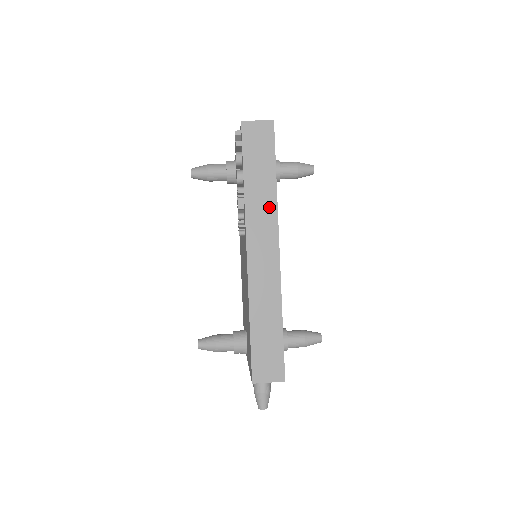
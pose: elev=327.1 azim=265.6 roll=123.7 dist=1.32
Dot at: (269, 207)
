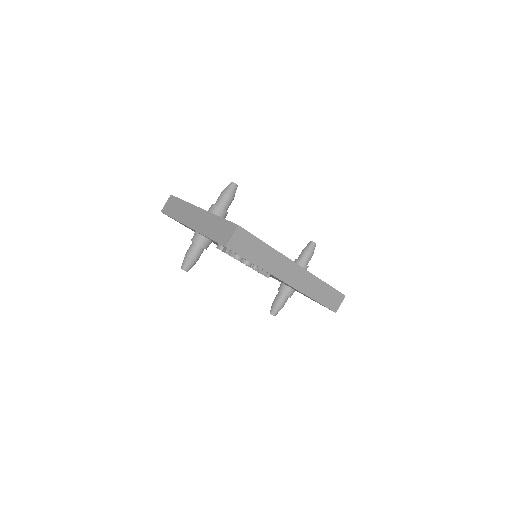
Dot at: (277, 258)
